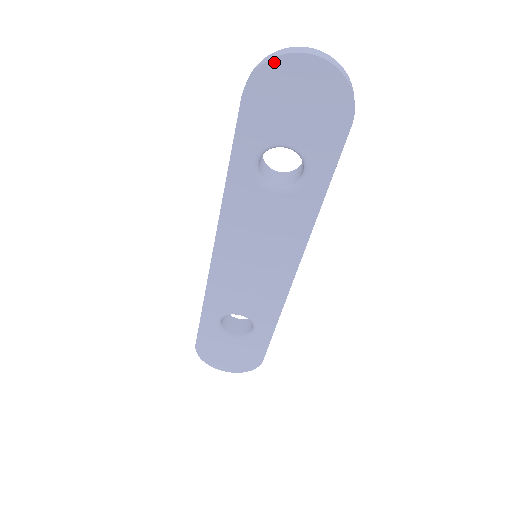
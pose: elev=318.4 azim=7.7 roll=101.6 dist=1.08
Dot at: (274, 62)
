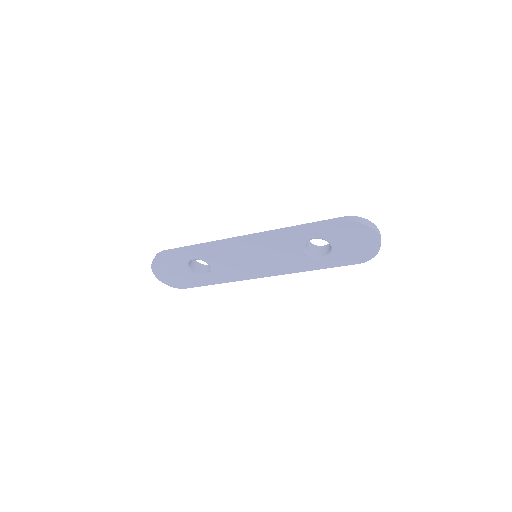
Dot at: (368, 228)
